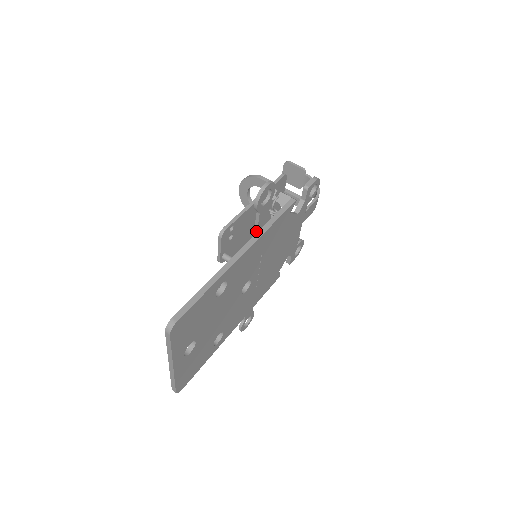
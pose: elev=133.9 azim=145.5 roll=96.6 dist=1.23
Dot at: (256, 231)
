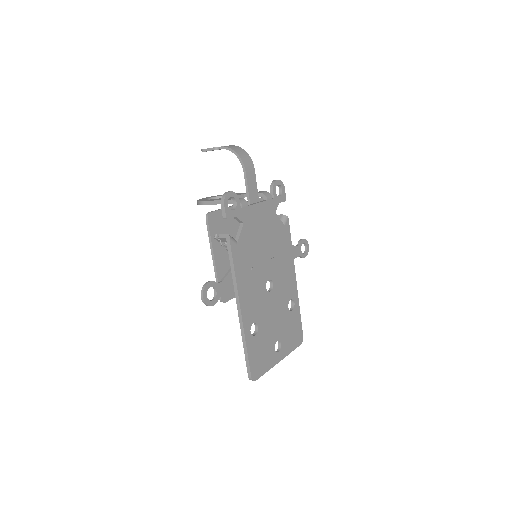
Dot at: occluded
